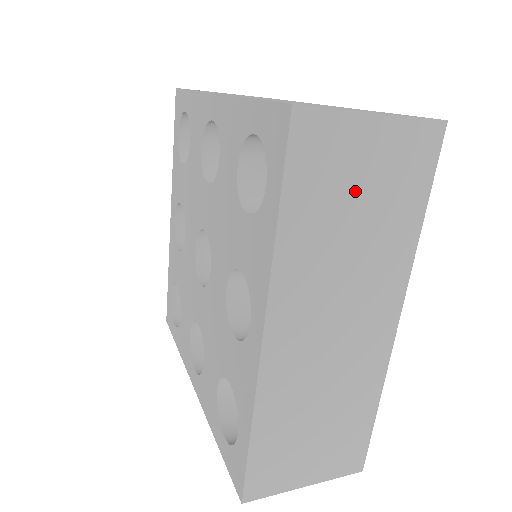
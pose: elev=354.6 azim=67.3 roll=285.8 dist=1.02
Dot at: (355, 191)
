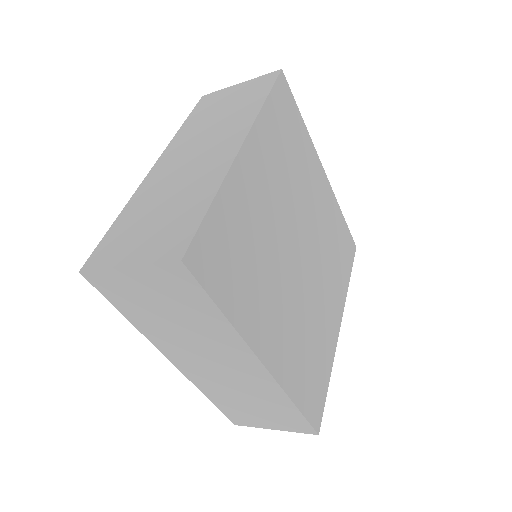
Dot at: (224, 105)
